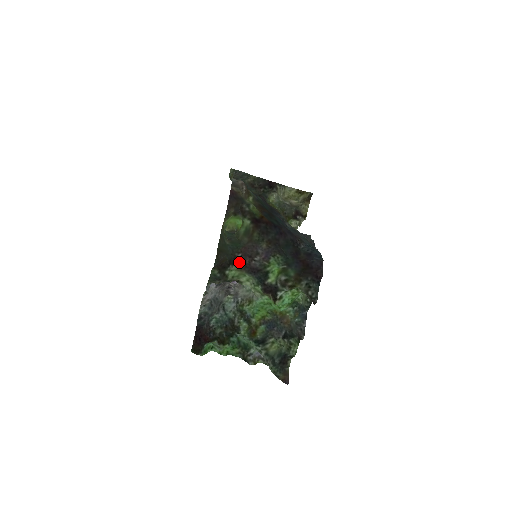
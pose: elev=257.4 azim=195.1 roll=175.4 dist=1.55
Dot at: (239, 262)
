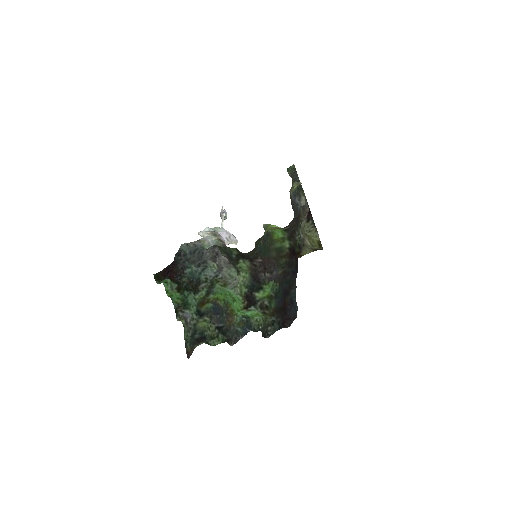
Dot at: (255, 263)
